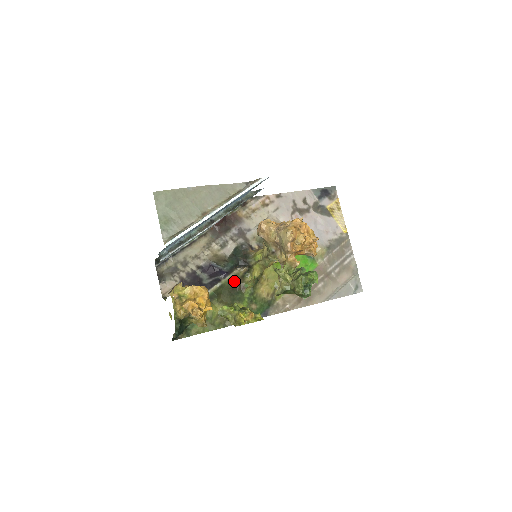
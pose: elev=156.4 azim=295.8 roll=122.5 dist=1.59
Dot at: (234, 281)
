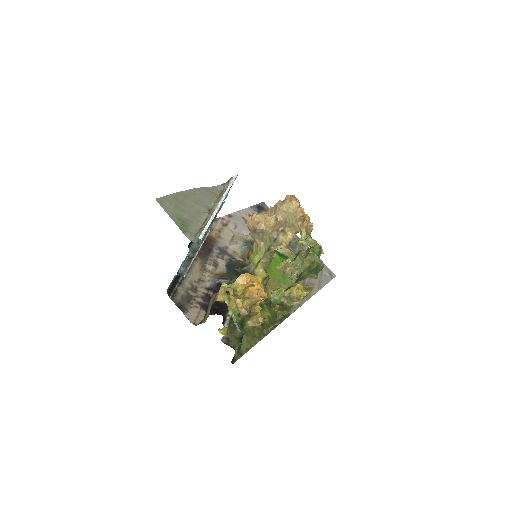
Dot at: occluded
